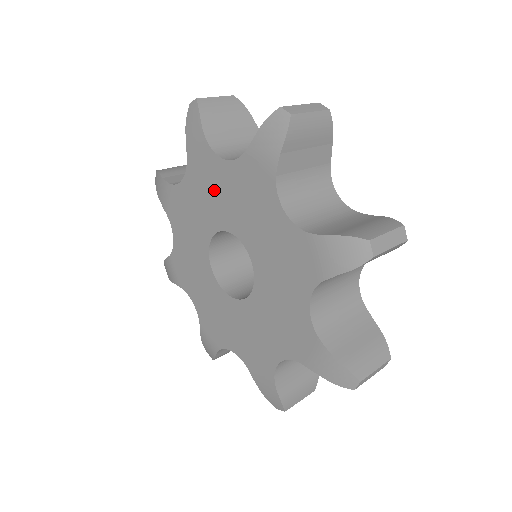
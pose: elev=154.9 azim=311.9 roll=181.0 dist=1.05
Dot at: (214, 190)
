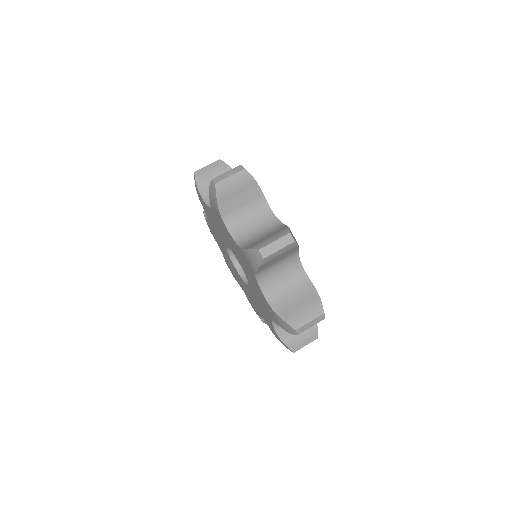
Dot at: (215, 224)
